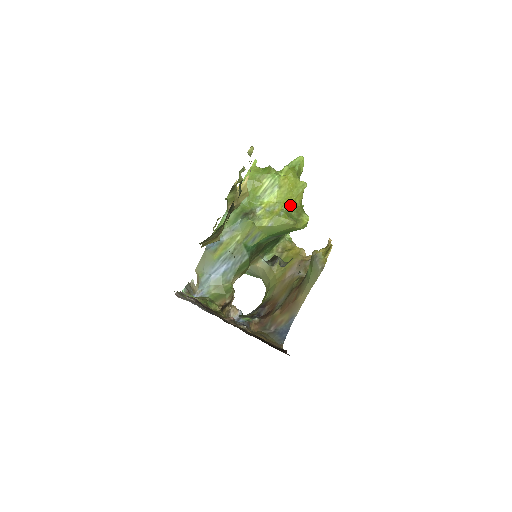
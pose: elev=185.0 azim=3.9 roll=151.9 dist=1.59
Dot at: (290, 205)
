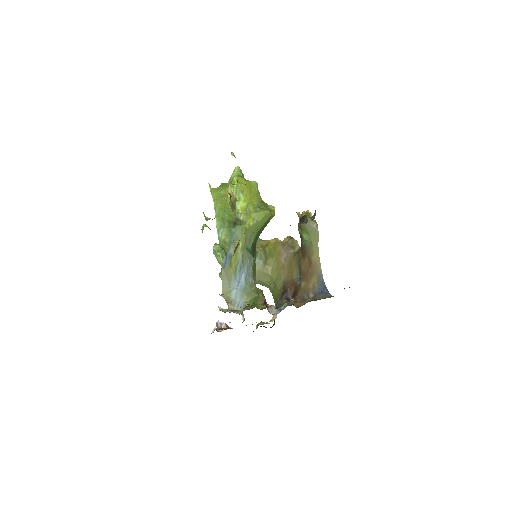
Dot at: (257, 202)
